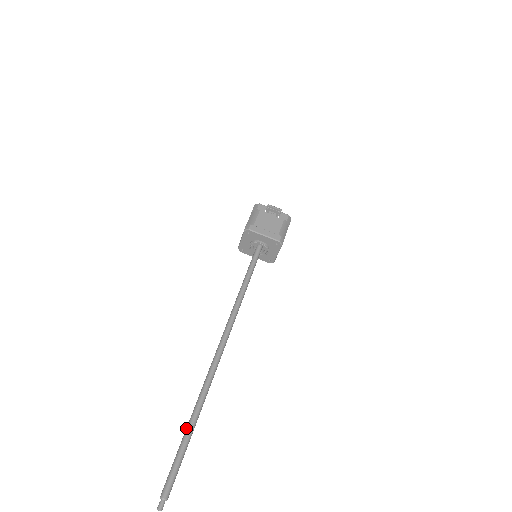
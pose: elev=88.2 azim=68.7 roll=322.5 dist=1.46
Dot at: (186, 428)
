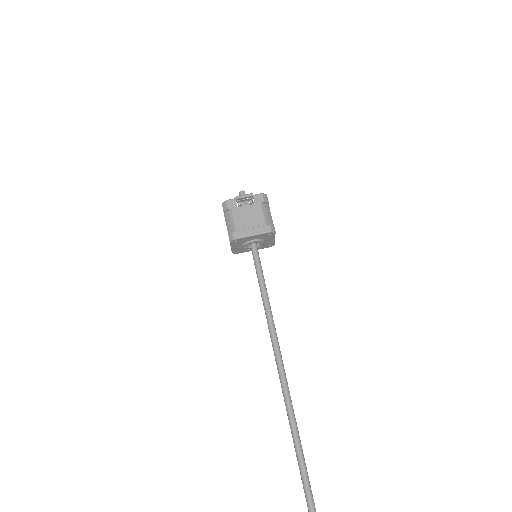
Dot at: (299, 469)
